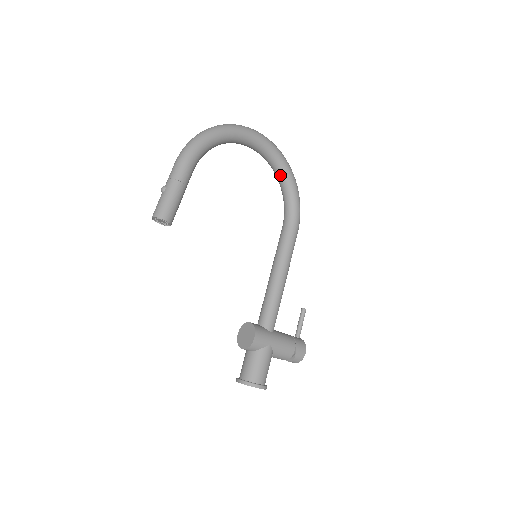
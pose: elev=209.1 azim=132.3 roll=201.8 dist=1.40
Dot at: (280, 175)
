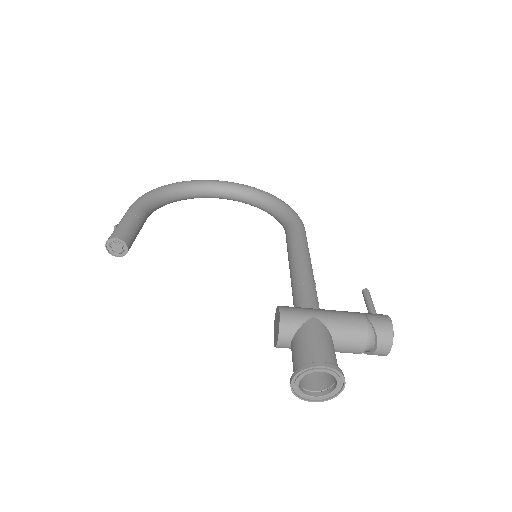
Dot at: (257, 200)
